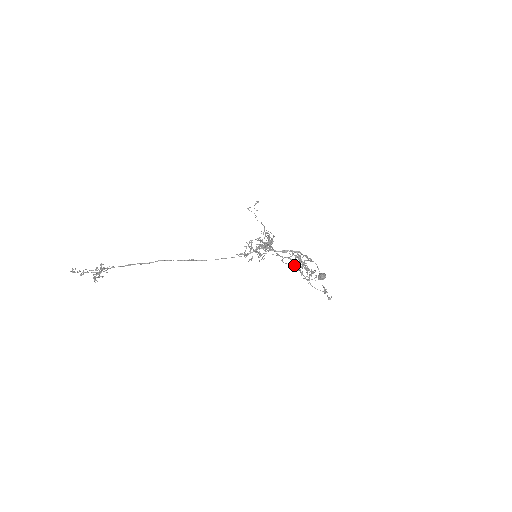
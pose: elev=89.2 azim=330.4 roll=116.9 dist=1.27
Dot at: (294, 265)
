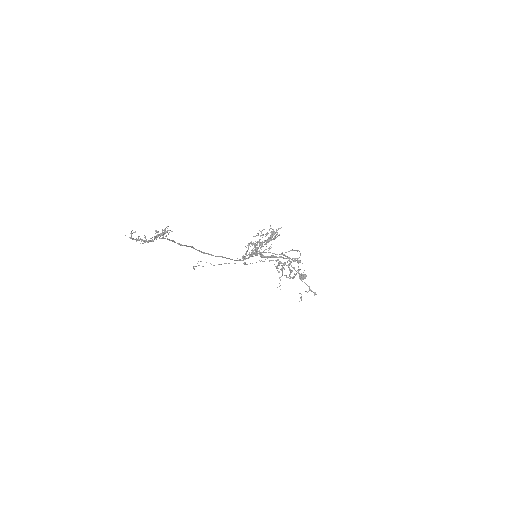
Dot at: occluded
